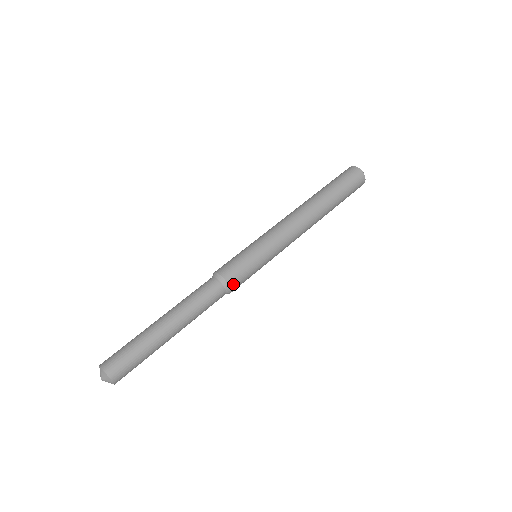
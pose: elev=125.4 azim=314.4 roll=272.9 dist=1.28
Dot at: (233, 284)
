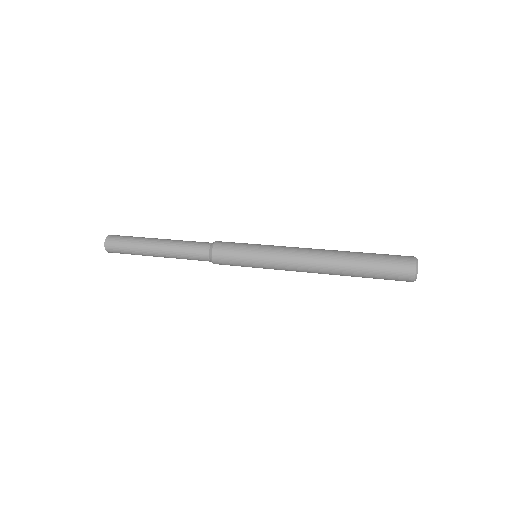
Dot at: (217, 249)
